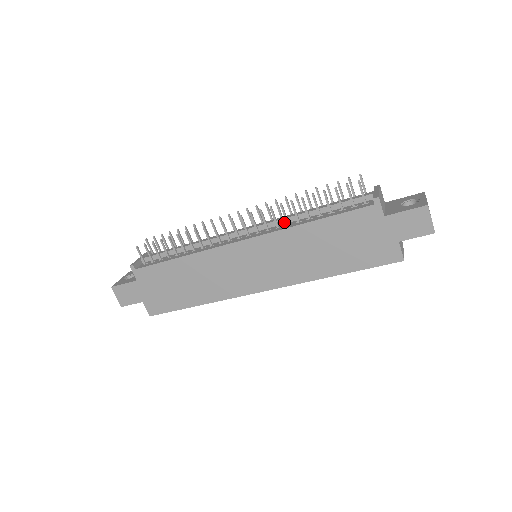
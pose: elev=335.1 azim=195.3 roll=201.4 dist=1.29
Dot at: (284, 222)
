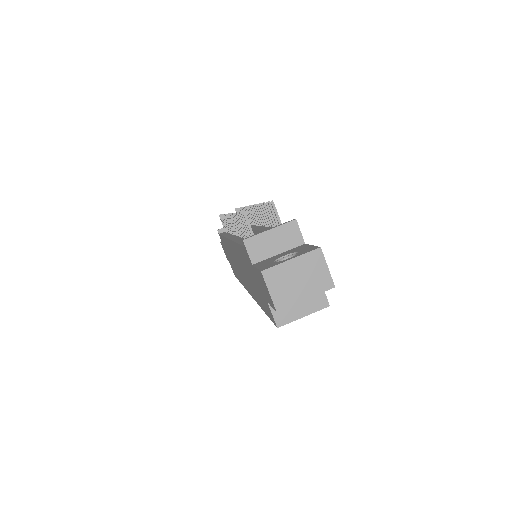
Dot at: occluded
